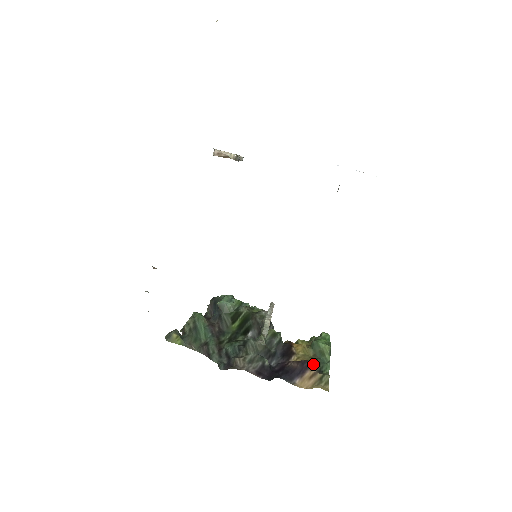
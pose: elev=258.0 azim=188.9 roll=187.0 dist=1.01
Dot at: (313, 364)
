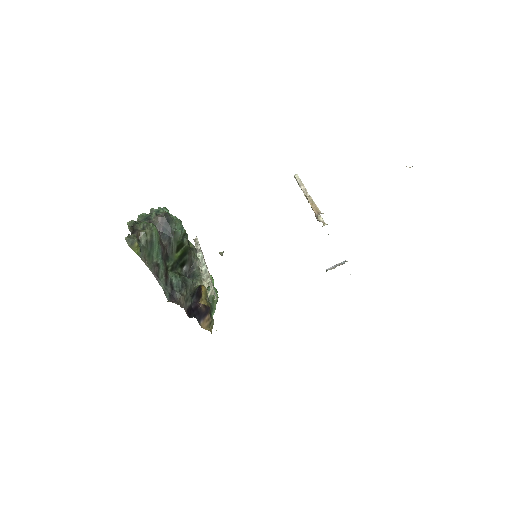
Dot at: (210, 310)
